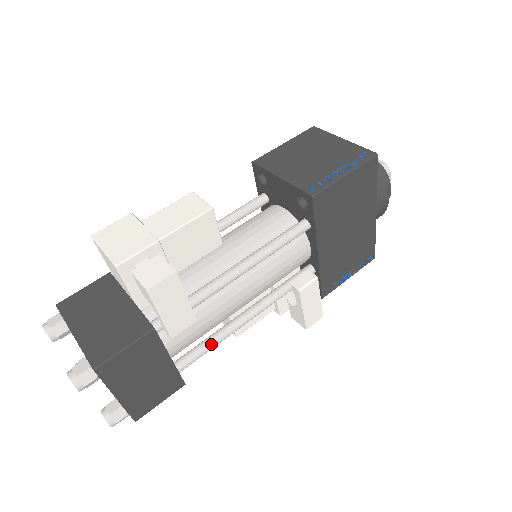
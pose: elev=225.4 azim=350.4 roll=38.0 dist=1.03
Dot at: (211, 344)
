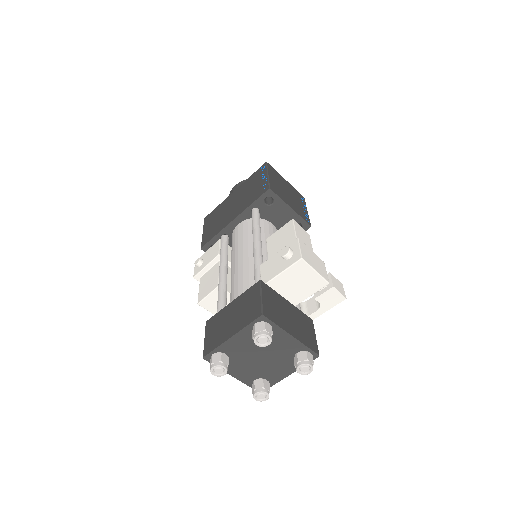
Dot at: occluded
